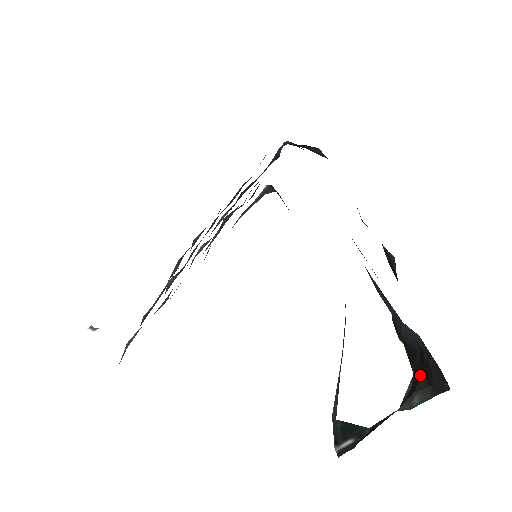
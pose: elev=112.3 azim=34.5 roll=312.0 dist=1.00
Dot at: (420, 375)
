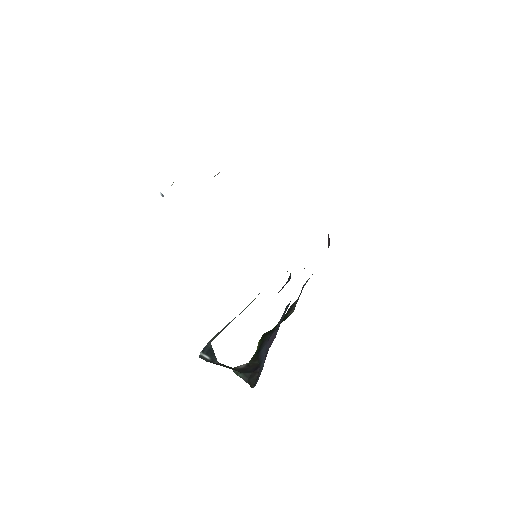
Dot at: (250, 370)
